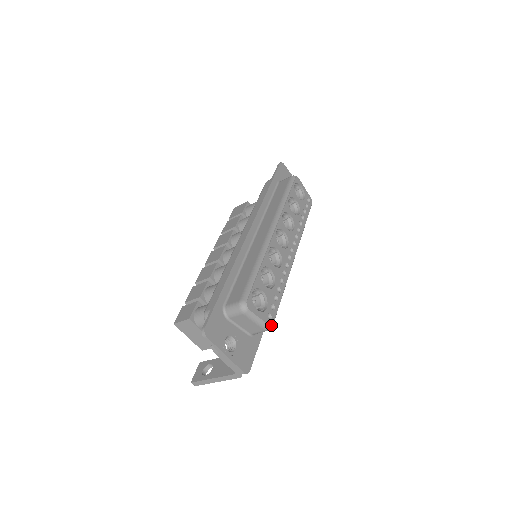
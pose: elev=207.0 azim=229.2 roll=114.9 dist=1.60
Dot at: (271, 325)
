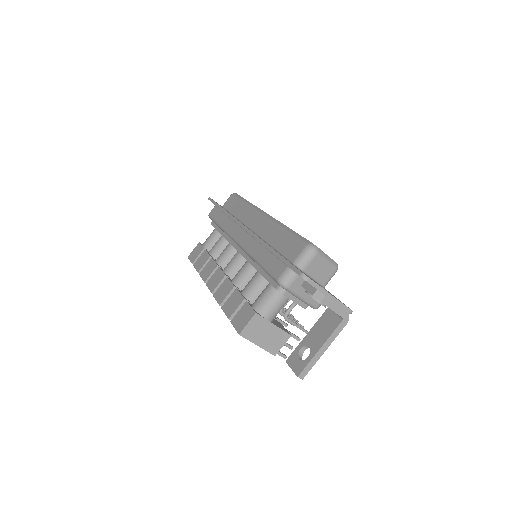
Dot at: (337, 264)
